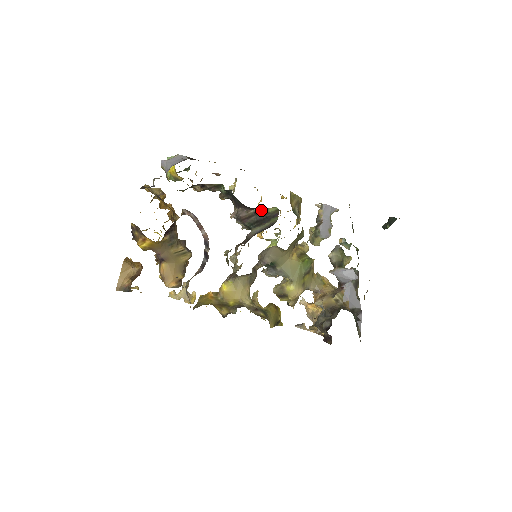
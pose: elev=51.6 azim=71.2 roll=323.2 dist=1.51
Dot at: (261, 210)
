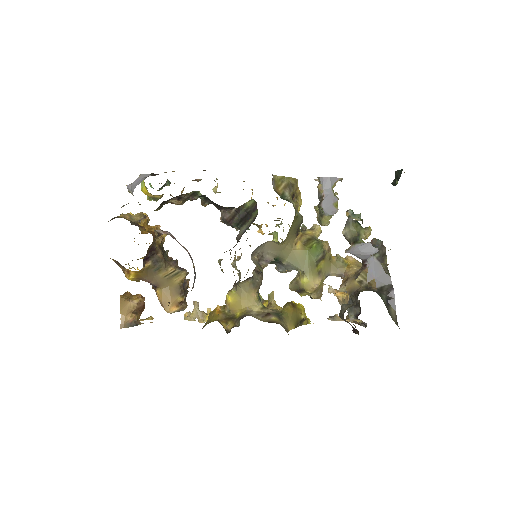
Dot at: (240, 207)
